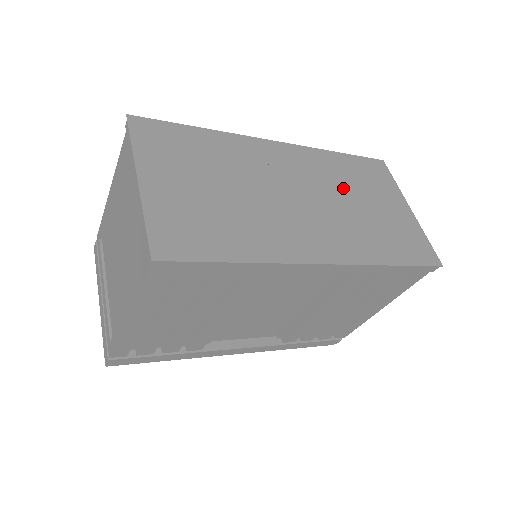
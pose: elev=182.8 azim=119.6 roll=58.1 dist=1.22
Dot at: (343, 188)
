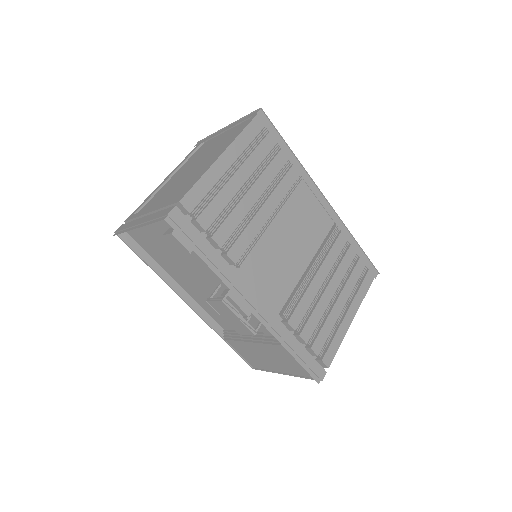
Dot at: occluded
